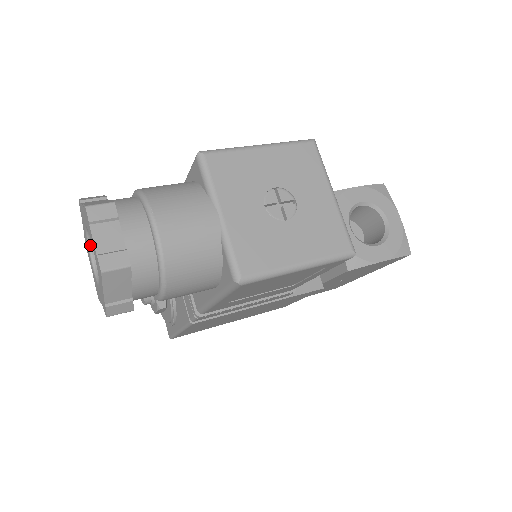
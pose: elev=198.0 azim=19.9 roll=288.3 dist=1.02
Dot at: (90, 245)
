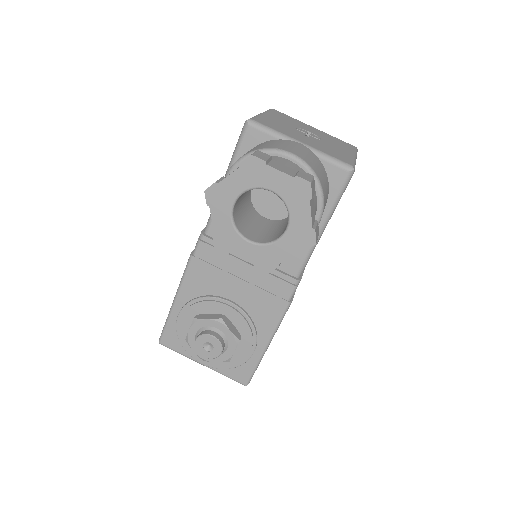
Dot at: (236, 227)
